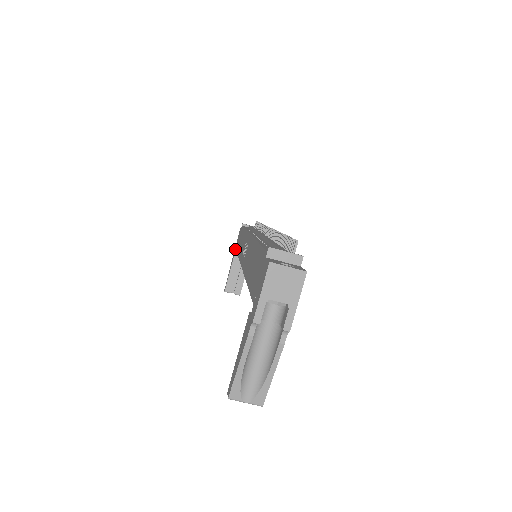
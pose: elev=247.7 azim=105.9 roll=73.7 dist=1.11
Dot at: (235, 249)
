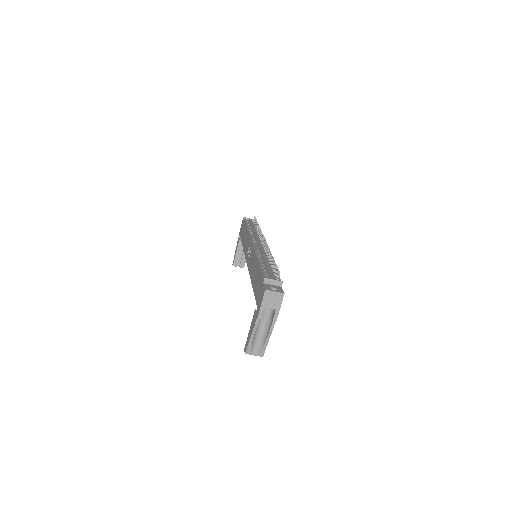
Dot at: (239, 235)
